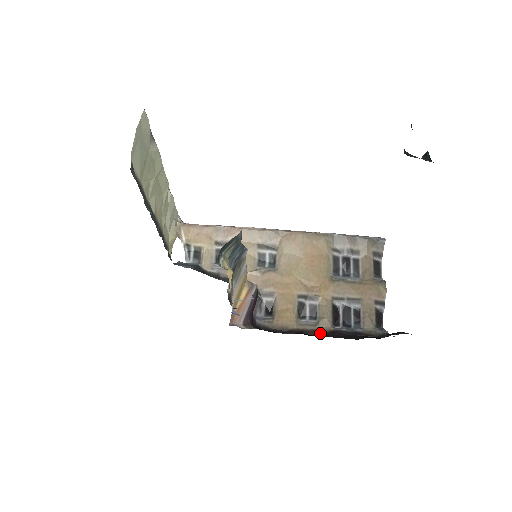
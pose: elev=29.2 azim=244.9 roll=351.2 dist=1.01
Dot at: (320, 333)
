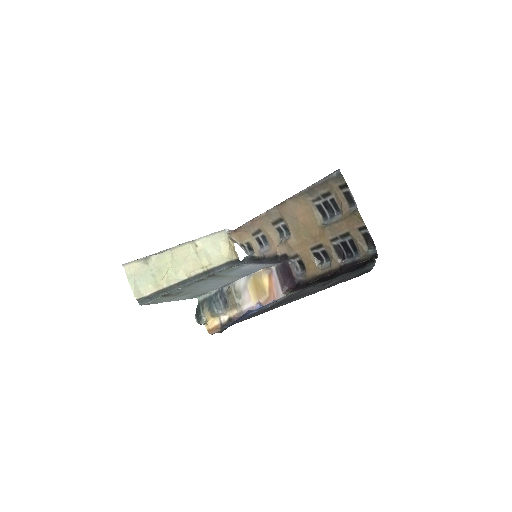
Dot at: (334, 272)
